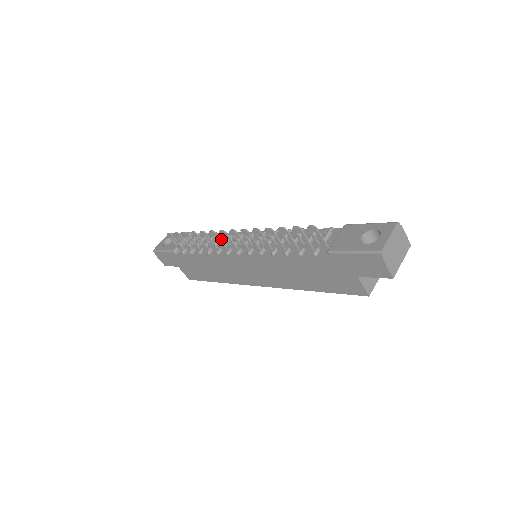
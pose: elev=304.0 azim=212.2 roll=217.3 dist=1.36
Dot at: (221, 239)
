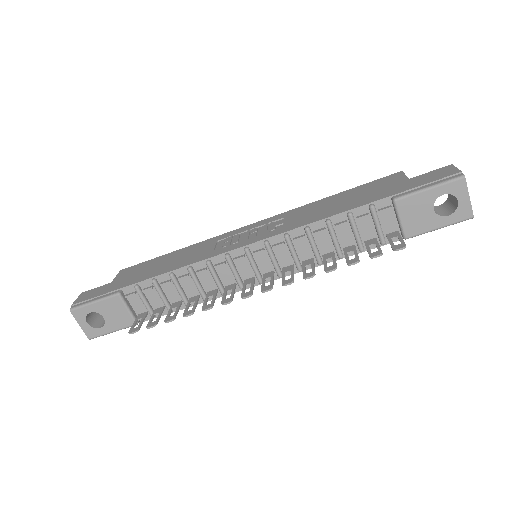
Dot at: (197, 278)
